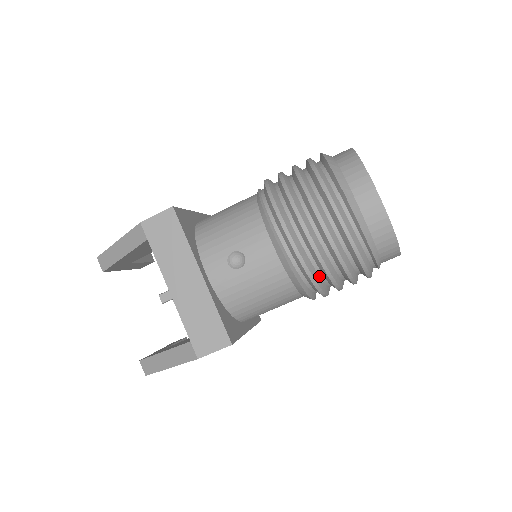
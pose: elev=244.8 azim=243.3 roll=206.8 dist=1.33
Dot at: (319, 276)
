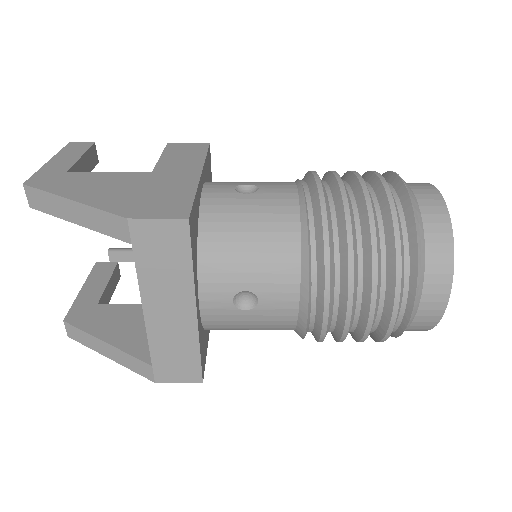
Dot at: occluded
